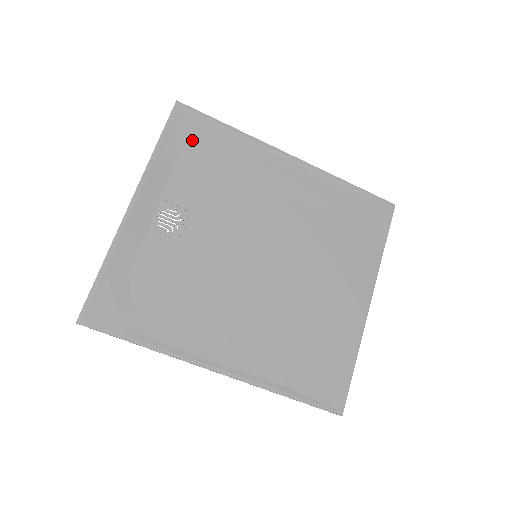
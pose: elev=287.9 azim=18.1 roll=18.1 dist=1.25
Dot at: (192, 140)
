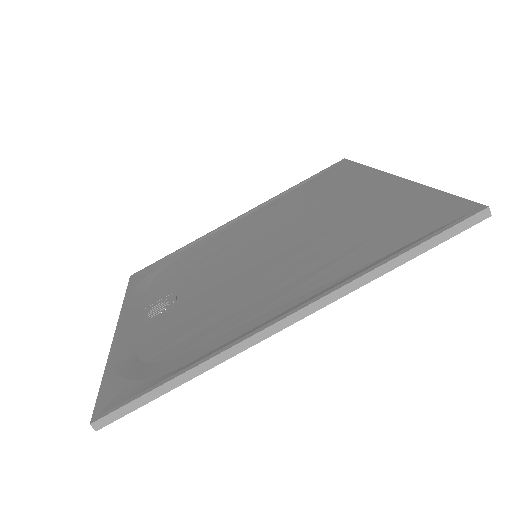
Dot at: (153, 275)
